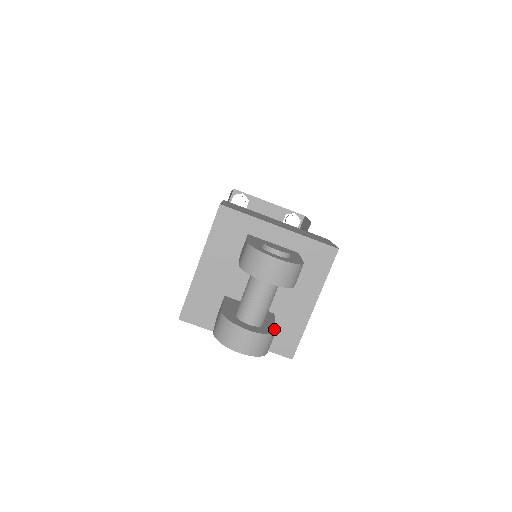
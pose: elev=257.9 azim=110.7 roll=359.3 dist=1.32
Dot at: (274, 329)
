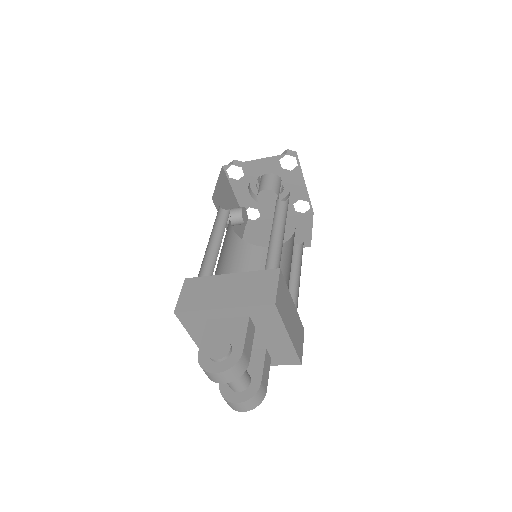
Dot at: (259, 383)
